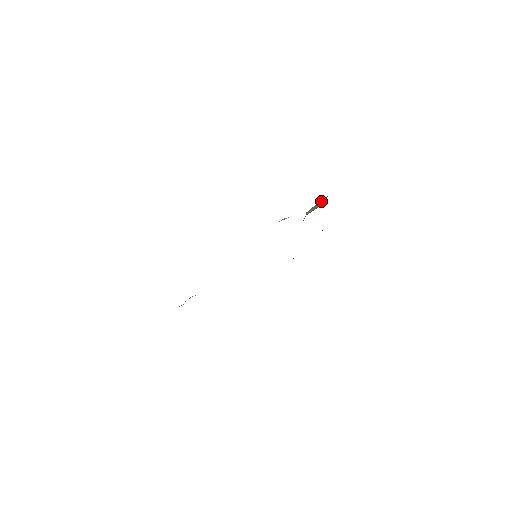
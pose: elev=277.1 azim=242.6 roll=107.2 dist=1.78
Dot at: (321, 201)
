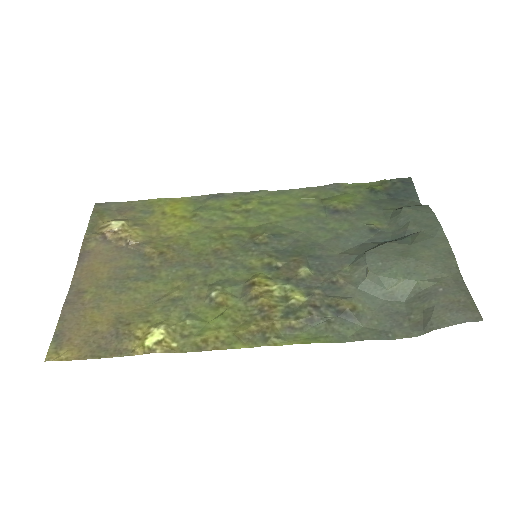
Dot at: (404, 281)
